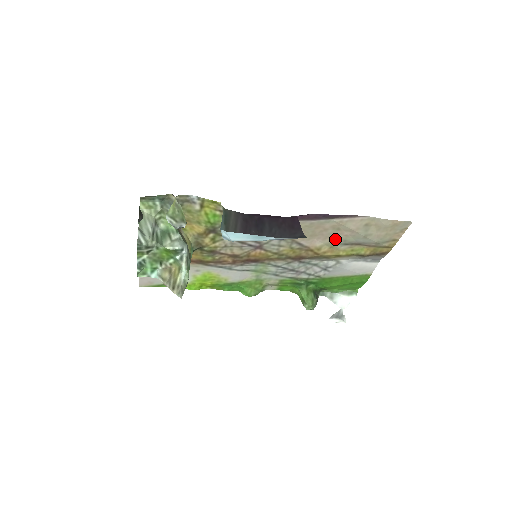
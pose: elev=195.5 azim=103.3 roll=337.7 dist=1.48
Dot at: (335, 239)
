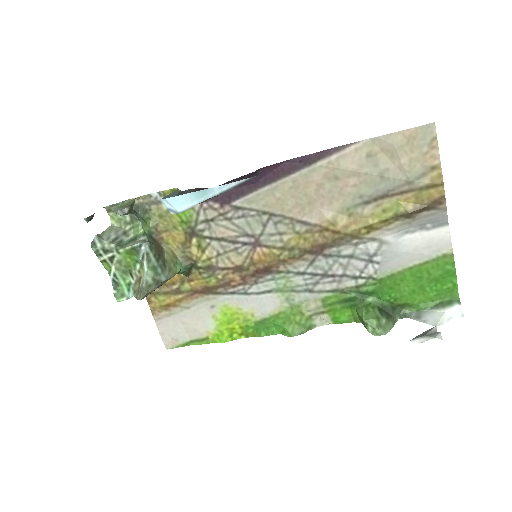
Dot at: (345, 198)
